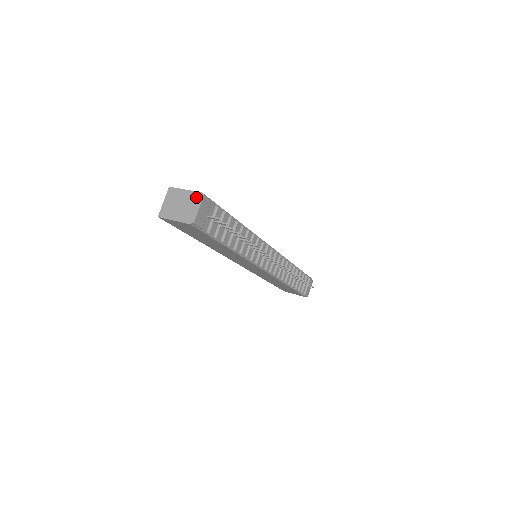
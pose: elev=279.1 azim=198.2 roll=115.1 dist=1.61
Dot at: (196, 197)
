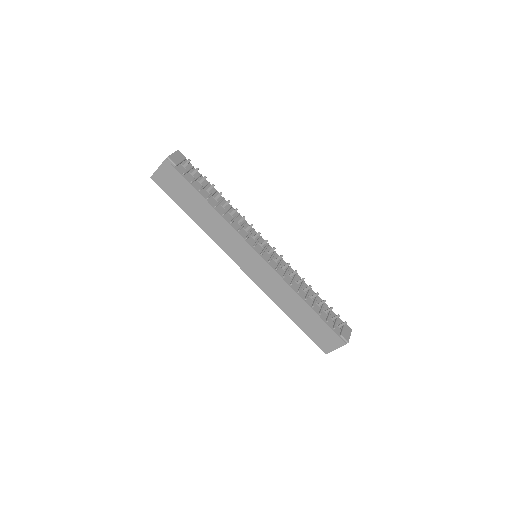
Dot at: occluded
